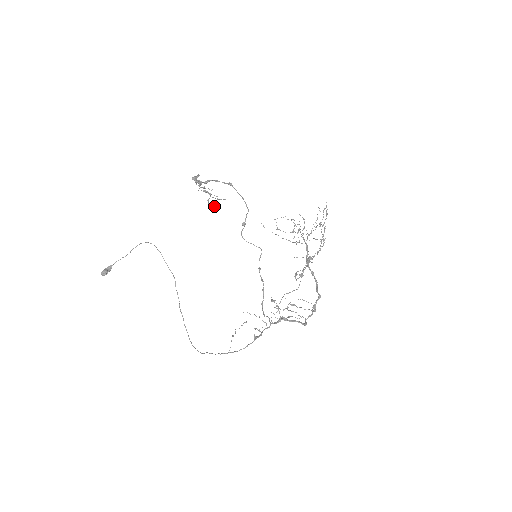
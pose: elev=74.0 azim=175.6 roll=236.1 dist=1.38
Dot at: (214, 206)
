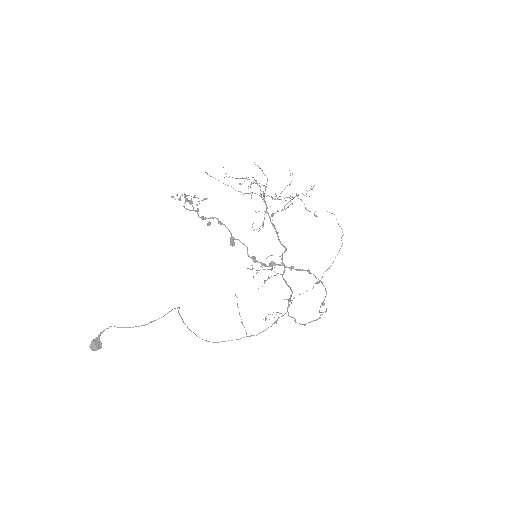
Dot at: (177, 195)
